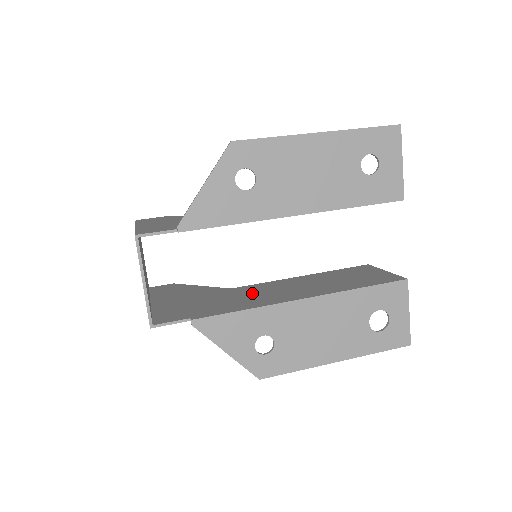
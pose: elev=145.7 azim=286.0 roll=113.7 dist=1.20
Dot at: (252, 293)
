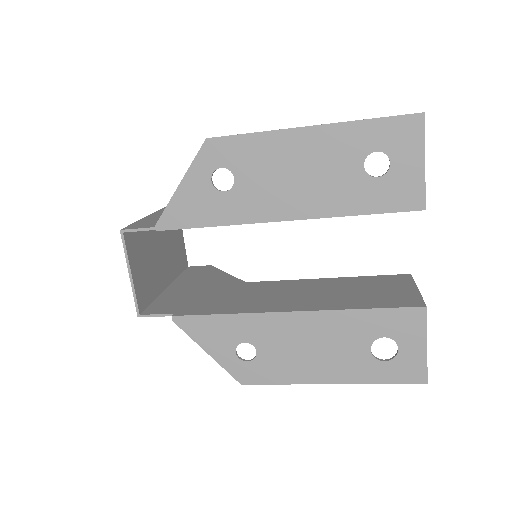
Dot at: (255, 293)
